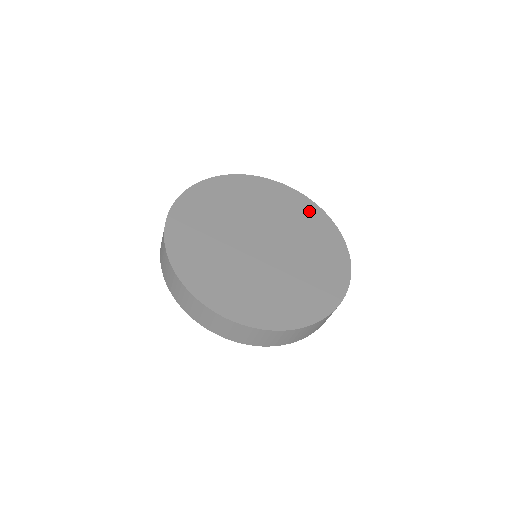
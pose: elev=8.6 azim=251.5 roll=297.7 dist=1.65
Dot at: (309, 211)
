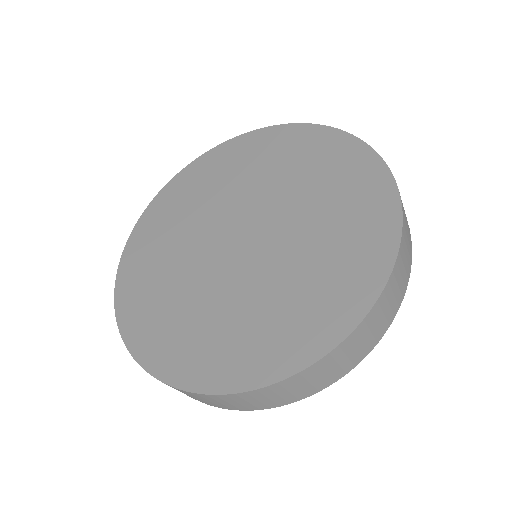
Dot at: (311, 144)
